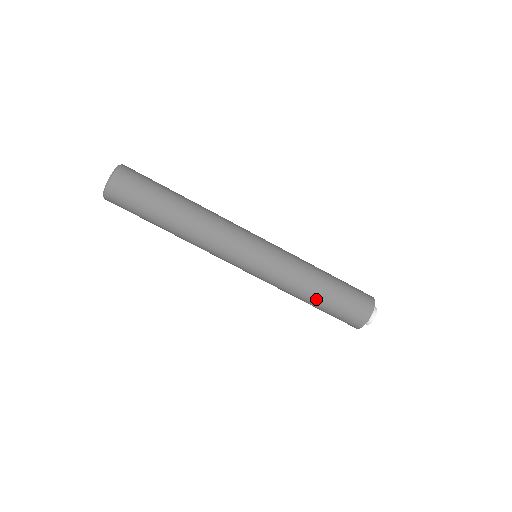
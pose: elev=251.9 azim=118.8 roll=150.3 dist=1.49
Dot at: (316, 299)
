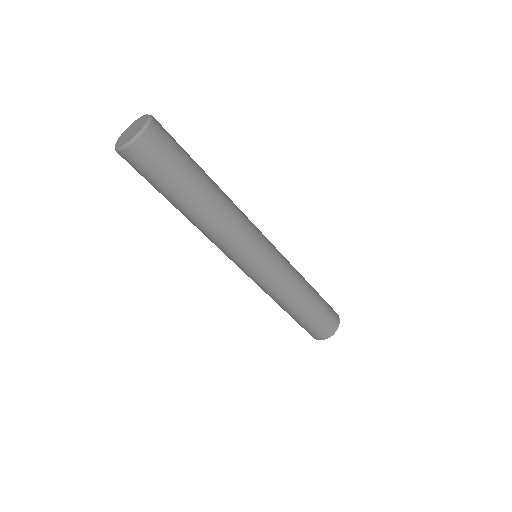
Dot at: (293, 312)
